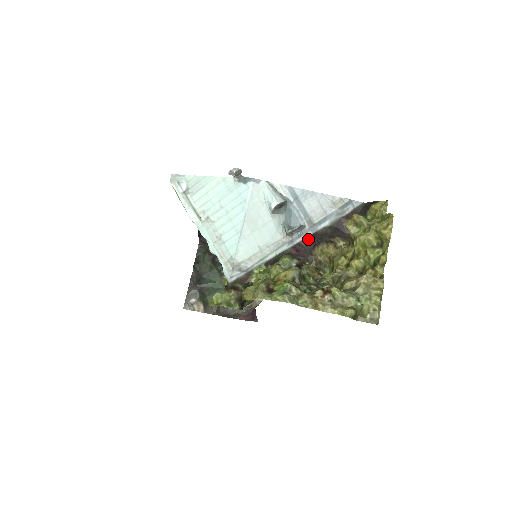
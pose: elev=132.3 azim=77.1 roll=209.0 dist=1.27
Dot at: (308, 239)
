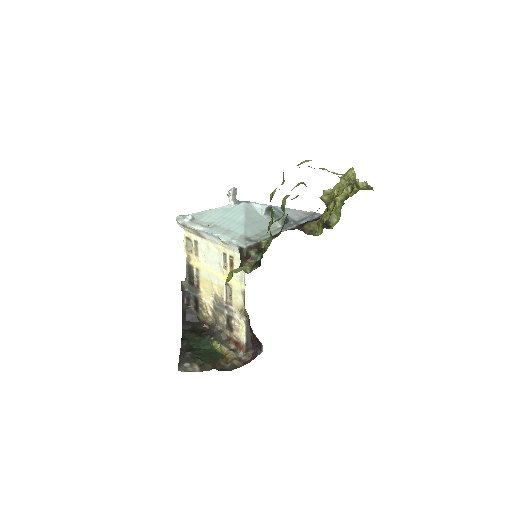
Dot at: (295, 227)
